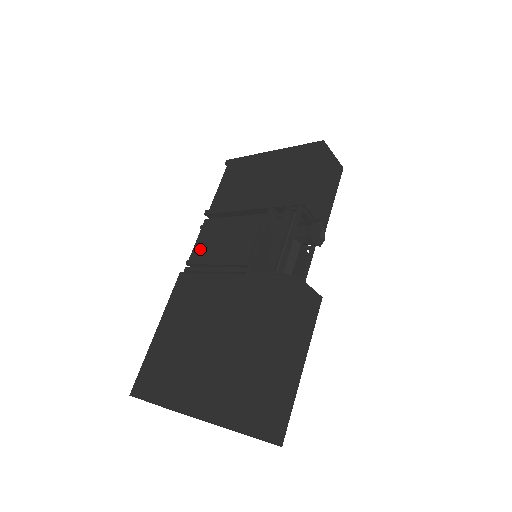
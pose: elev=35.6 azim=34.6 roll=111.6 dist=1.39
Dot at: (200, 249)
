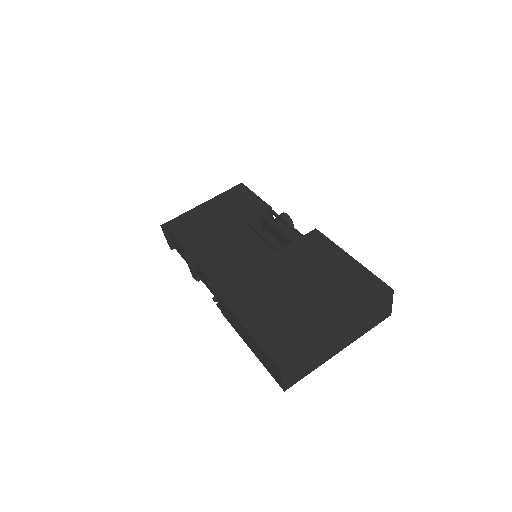
Dot at: (214, 269)
